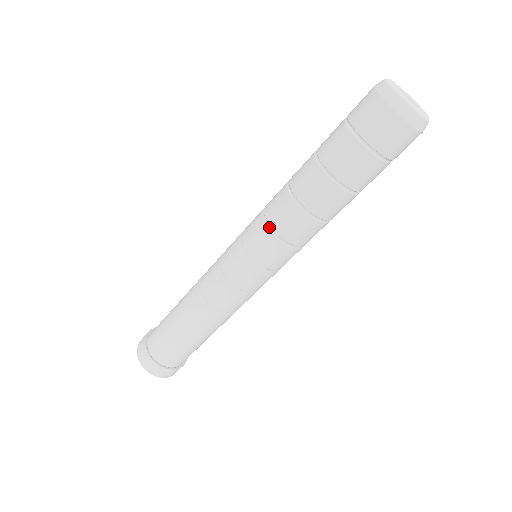
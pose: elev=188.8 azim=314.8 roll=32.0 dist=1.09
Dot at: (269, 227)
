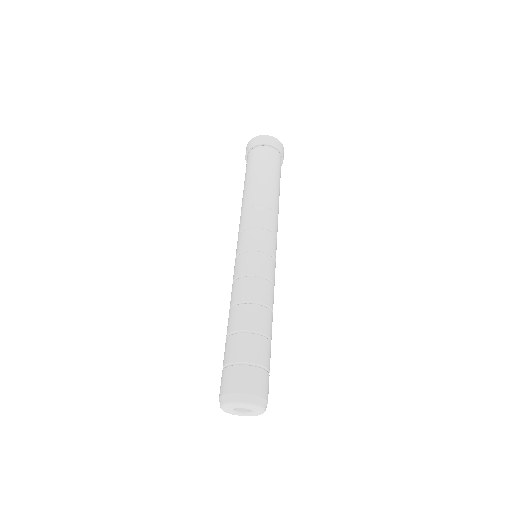
Dot at: occluded
